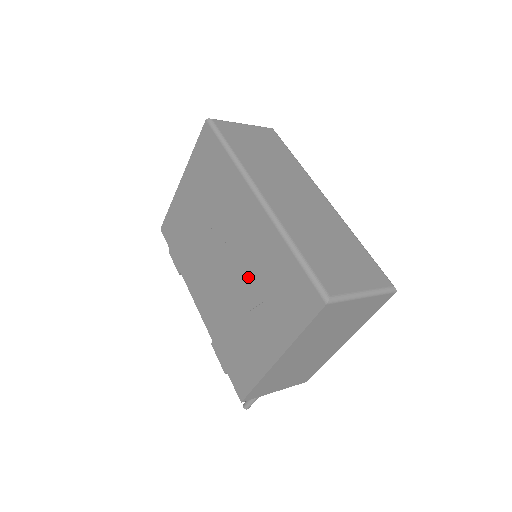
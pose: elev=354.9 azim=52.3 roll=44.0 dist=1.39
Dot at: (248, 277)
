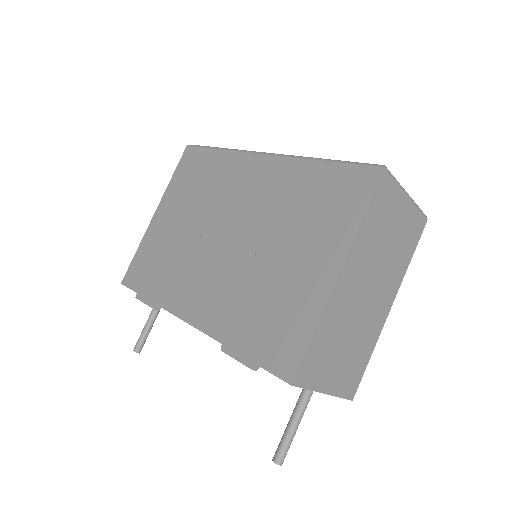
Dot at: (268, 227)
